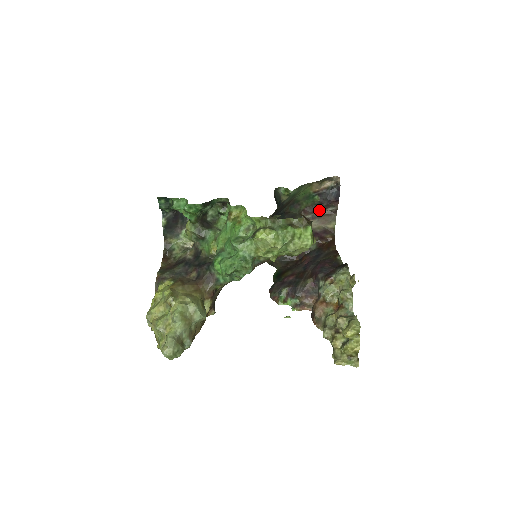
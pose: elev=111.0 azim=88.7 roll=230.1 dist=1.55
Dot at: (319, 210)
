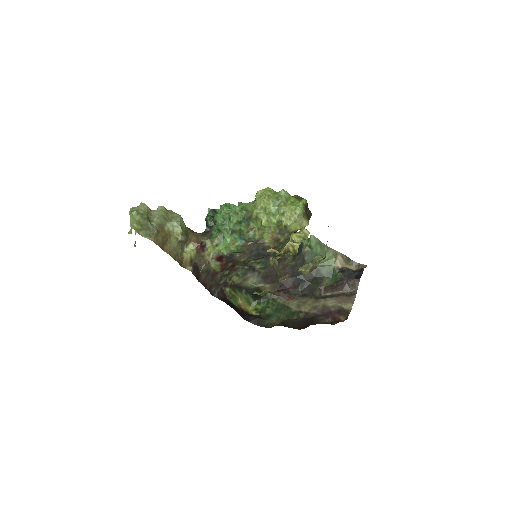
Dot at: (339, 289)
